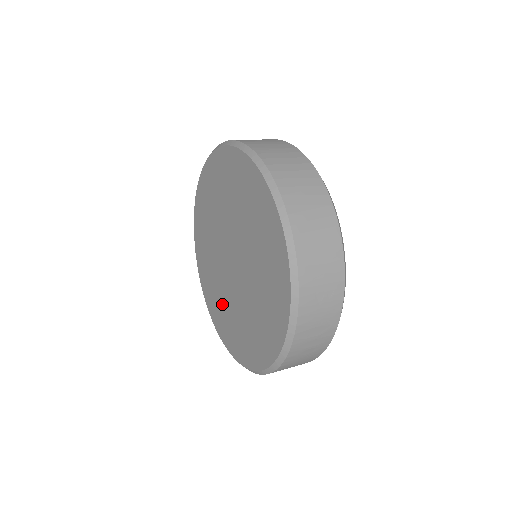
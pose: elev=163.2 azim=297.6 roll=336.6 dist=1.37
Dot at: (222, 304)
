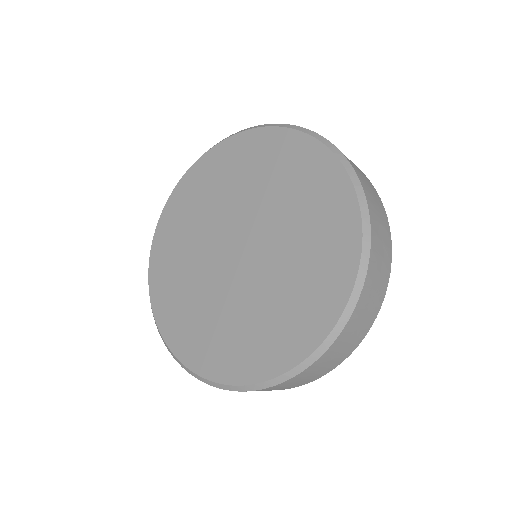
Dot at: (229, 327)
